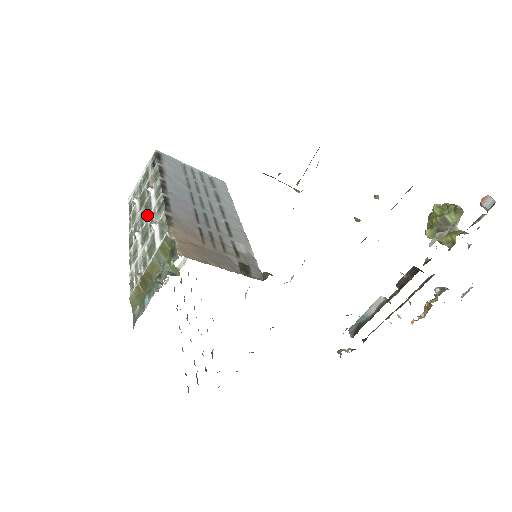
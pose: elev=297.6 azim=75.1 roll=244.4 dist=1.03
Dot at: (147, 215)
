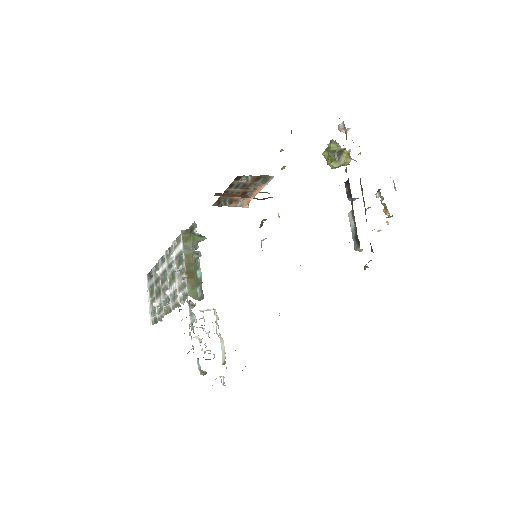
Dot at: (166, 279)
